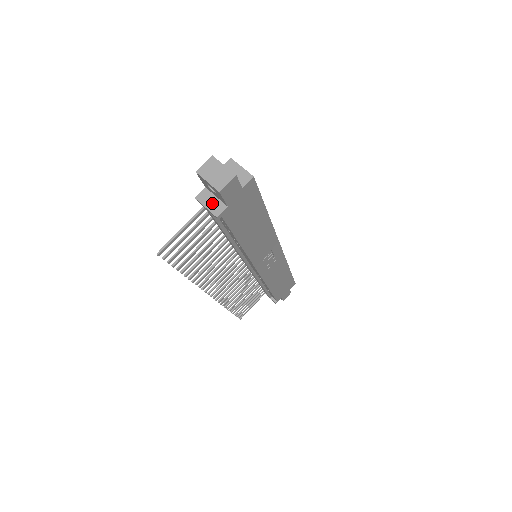
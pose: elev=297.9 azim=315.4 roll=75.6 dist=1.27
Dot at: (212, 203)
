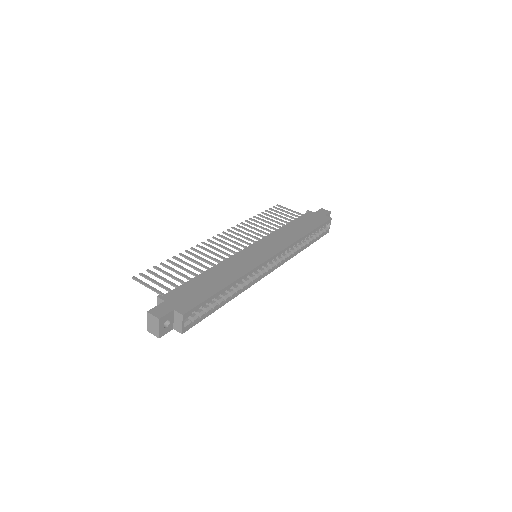
Dot at: occluded
